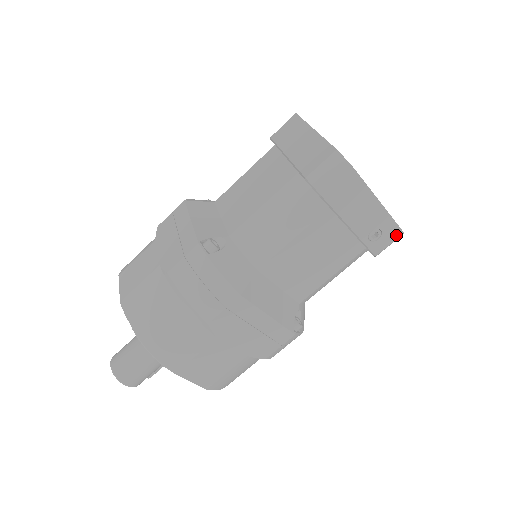
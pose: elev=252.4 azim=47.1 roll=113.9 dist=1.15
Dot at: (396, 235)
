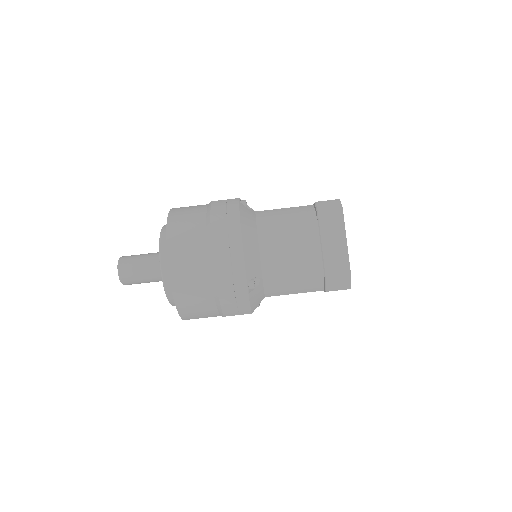
Dot at: occluded
